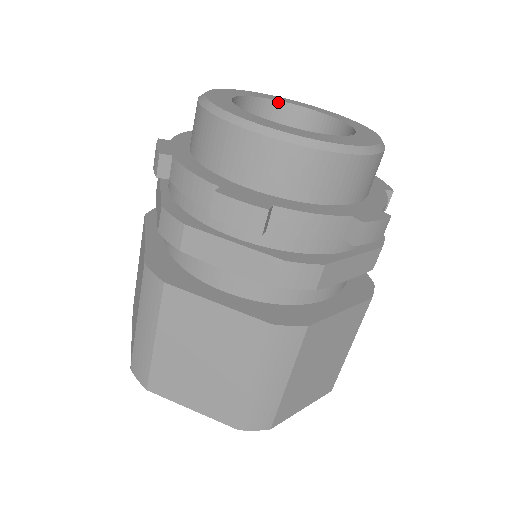
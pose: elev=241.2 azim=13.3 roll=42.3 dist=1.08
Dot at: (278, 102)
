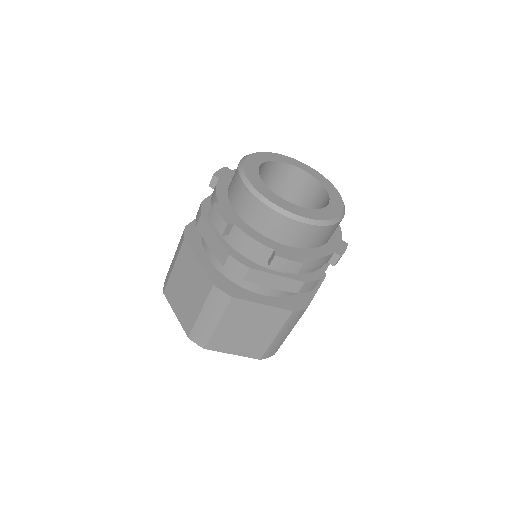
Dot at: (273, 162)
